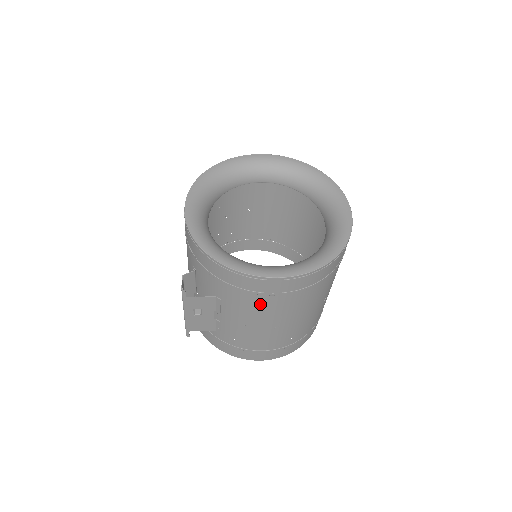
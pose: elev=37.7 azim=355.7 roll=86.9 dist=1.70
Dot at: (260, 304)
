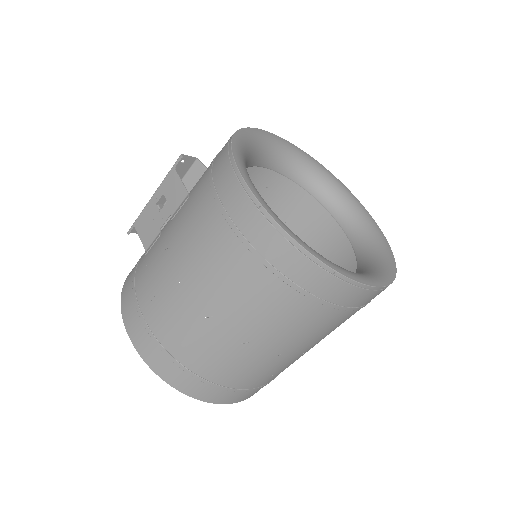
Dot at: (204, 220)
